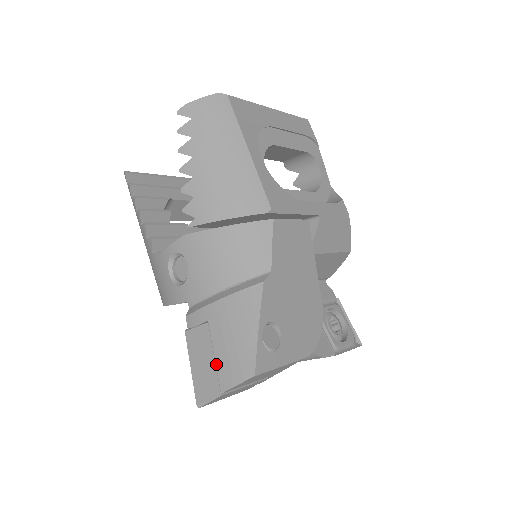
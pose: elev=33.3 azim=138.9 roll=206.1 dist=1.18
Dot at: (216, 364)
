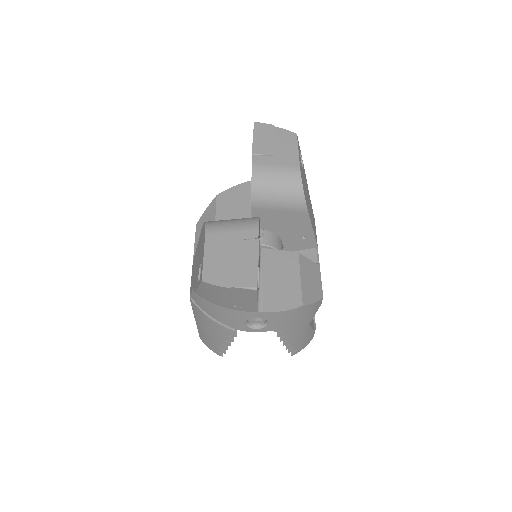
Dot at: occluded
